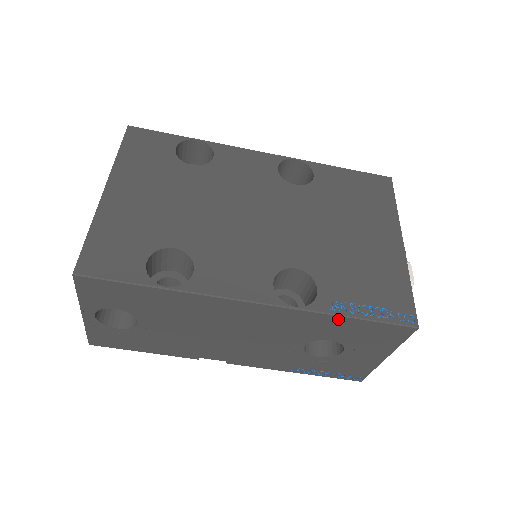
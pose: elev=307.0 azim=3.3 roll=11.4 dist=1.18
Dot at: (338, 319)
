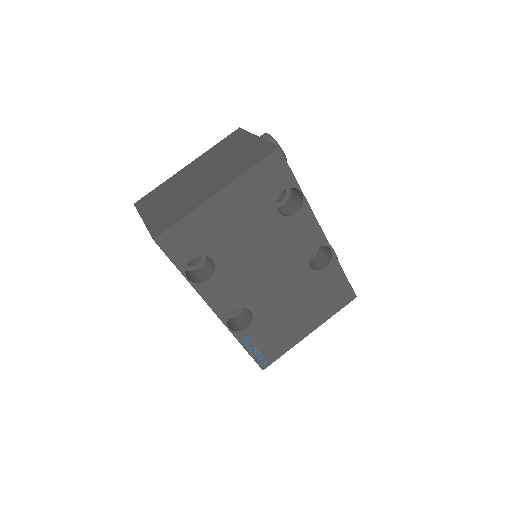
Dot at: (240, 342)
